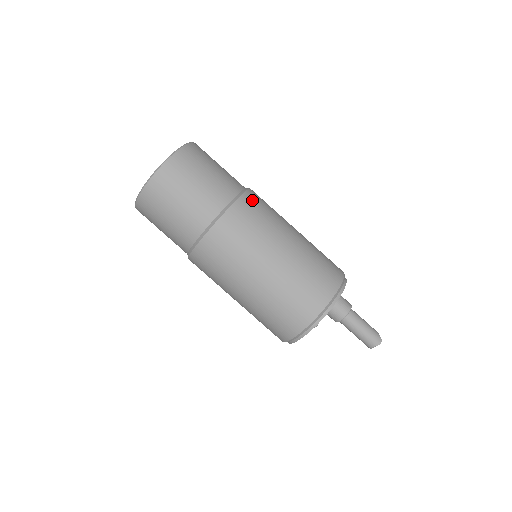
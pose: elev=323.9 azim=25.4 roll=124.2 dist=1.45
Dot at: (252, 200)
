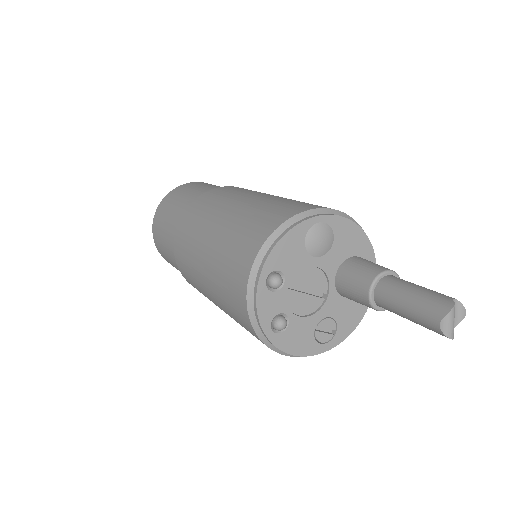
Dot at: (230, 188)
